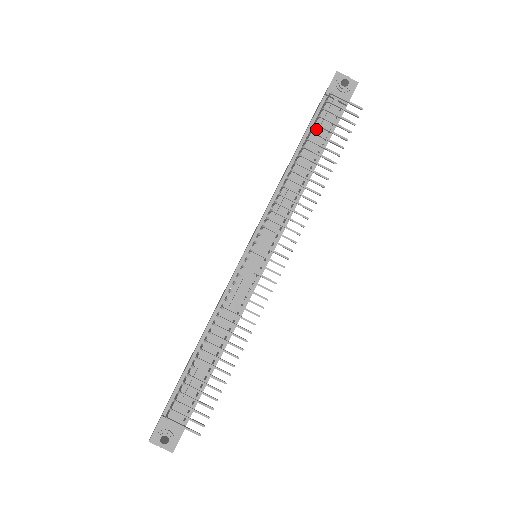
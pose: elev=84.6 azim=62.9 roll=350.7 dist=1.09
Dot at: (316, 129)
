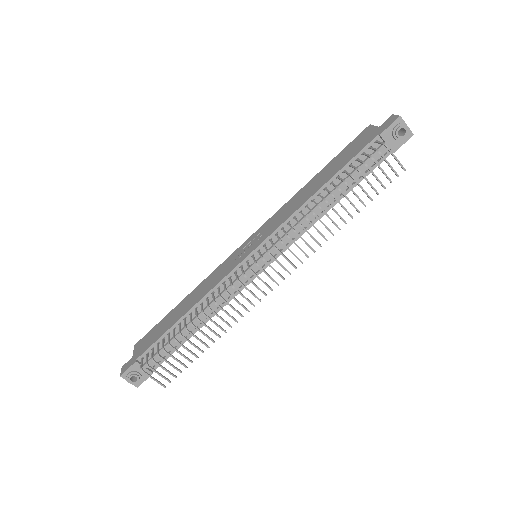
Dot at: (356, 165)
